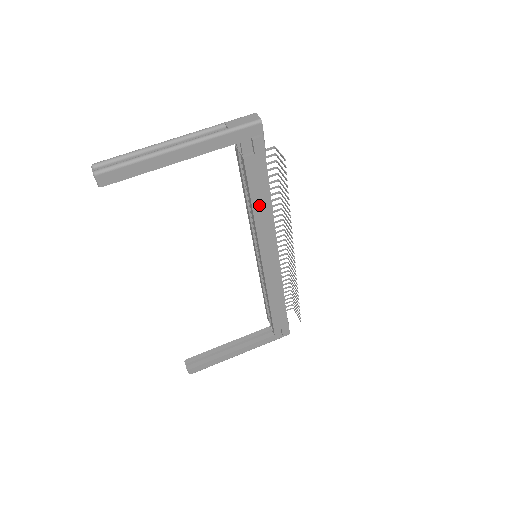
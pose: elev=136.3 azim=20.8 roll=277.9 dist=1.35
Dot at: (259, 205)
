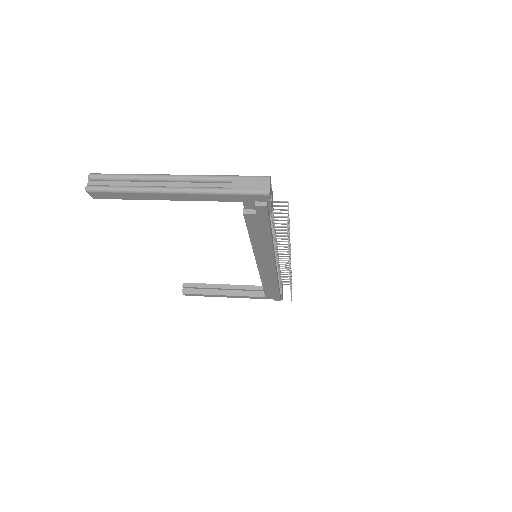
Dot at: (258, 240)
